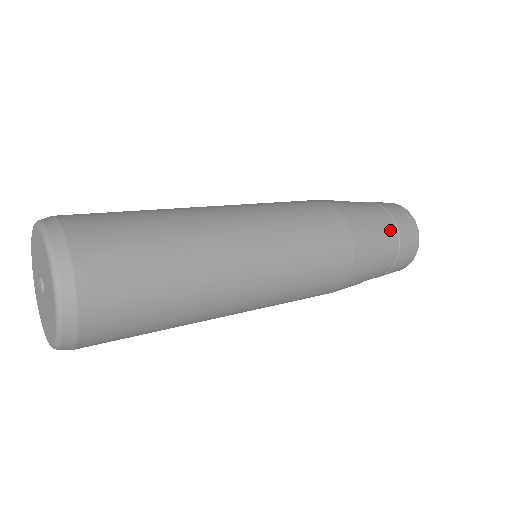
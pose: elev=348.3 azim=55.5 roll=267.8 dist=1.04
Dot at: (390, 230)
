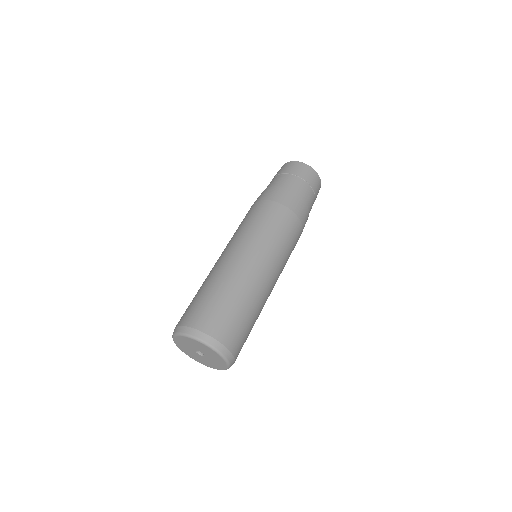
Dot at: occluded
